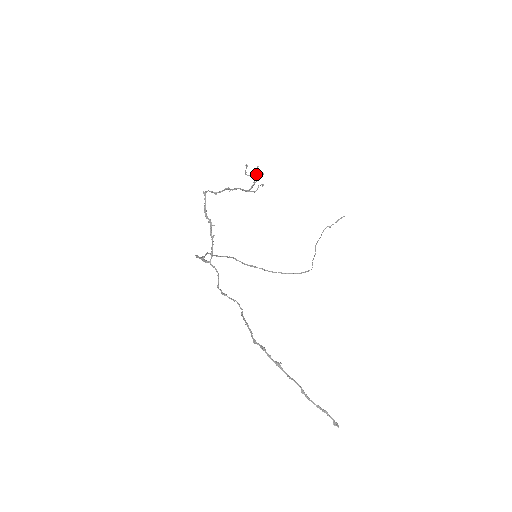
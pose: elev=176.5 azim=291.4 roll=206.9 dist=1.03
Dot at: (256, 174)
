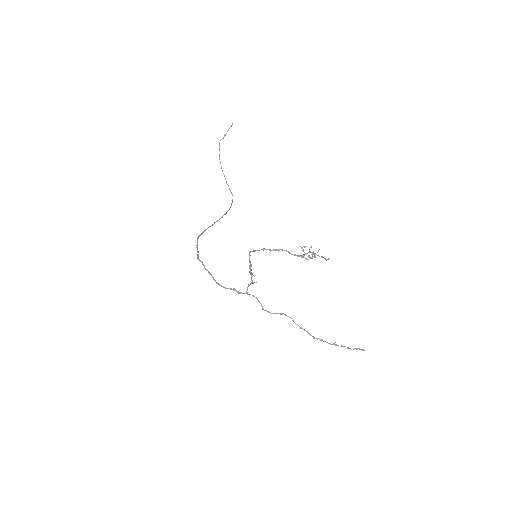
Dot at: occluded
